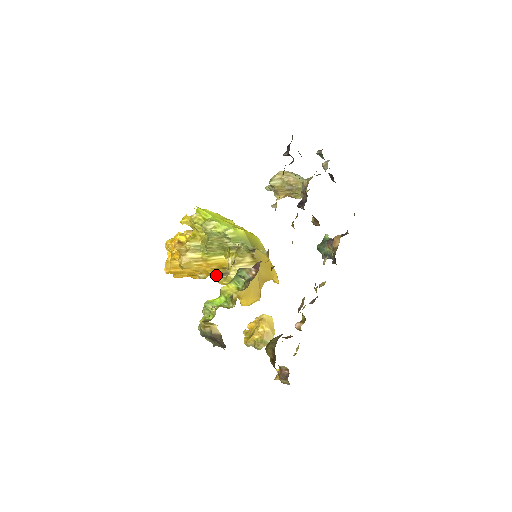
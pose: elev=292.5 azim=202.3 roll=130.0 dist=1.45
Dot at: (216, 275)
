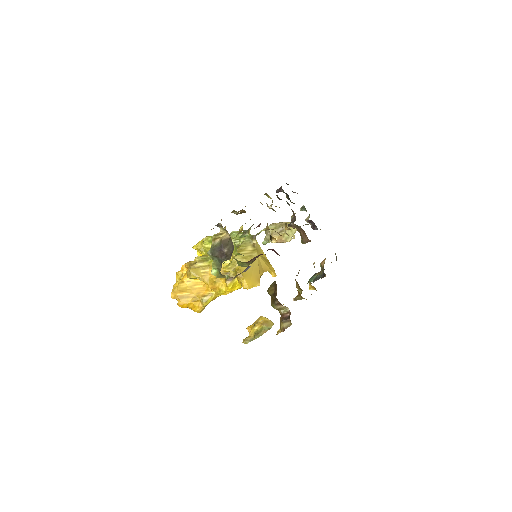
Dot at: (219, 285)
